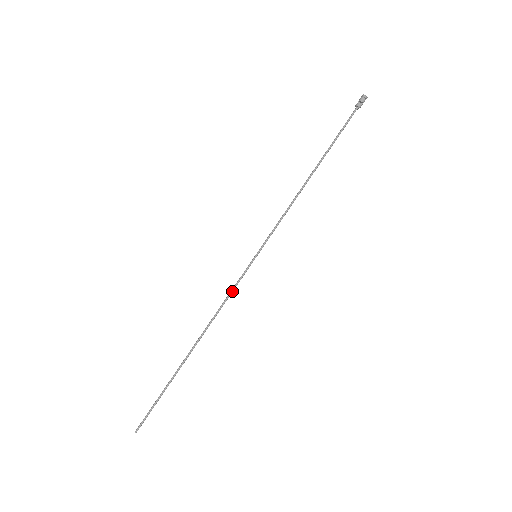
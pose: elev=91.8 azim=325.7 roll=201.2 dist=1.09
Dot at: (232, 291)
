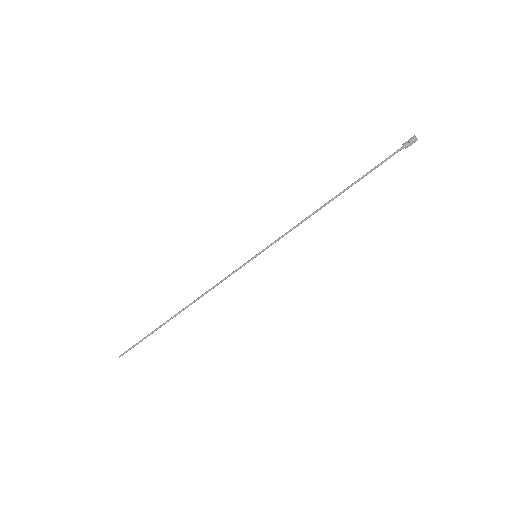
Dot at: (226, 278)
